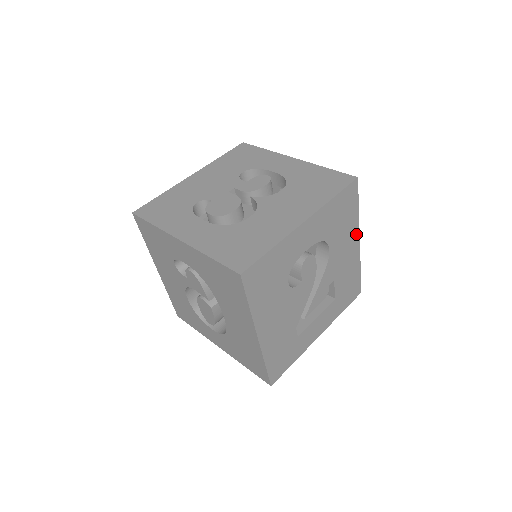
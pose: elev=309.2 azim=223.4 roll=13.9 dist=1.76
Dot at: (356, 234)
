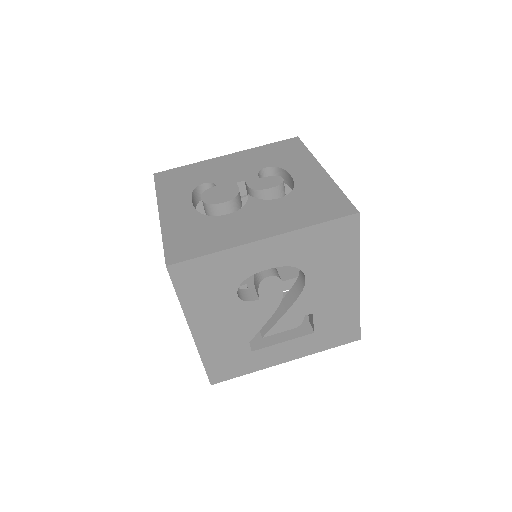
Dot at: (354, 274)
